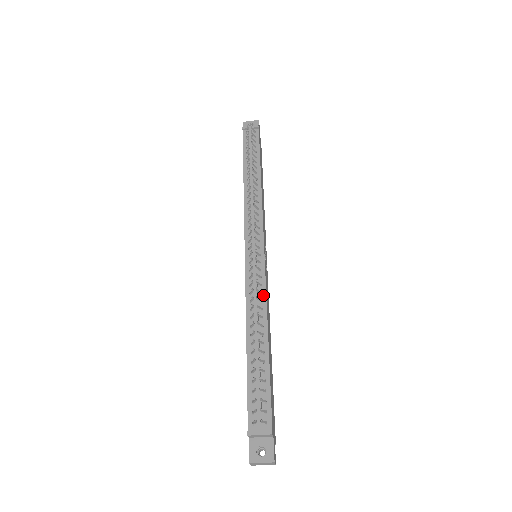
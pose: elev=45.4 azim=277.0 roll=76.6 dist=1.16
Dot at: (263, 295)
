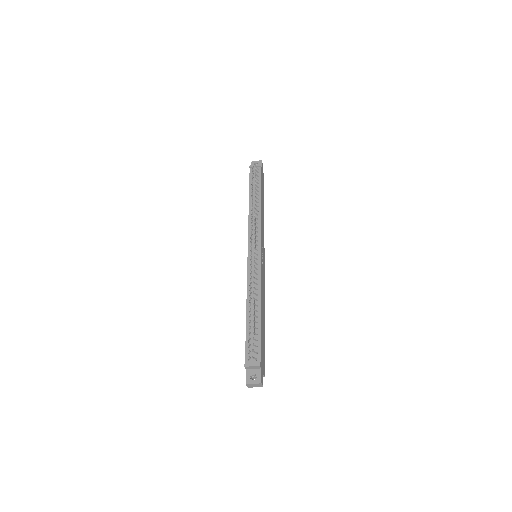
Dot at: (258, 281)
